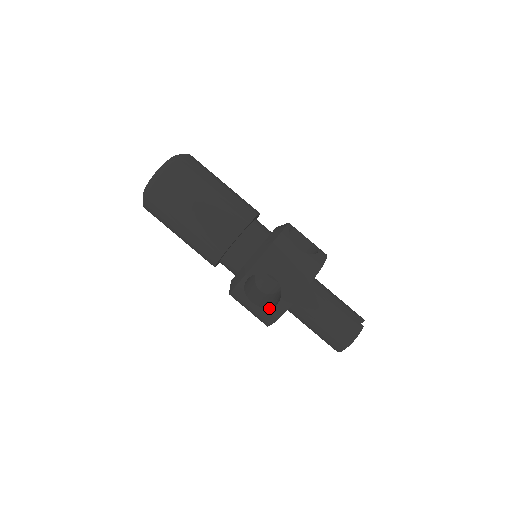
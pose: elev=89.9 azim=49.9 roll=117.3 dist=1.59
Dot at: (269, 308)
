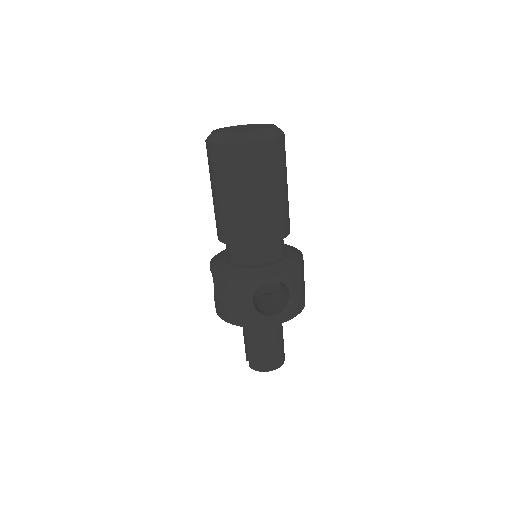
Dot at: (264, 314)
